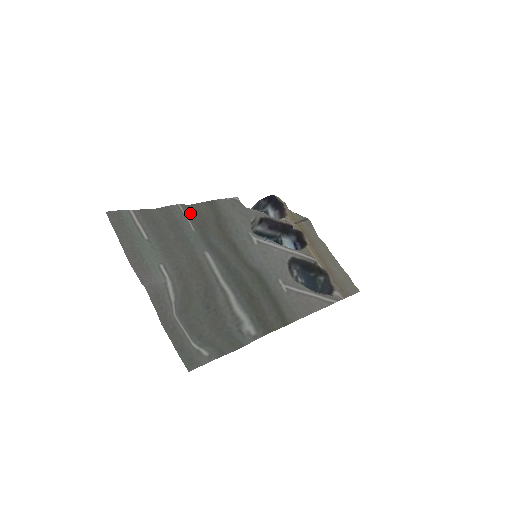
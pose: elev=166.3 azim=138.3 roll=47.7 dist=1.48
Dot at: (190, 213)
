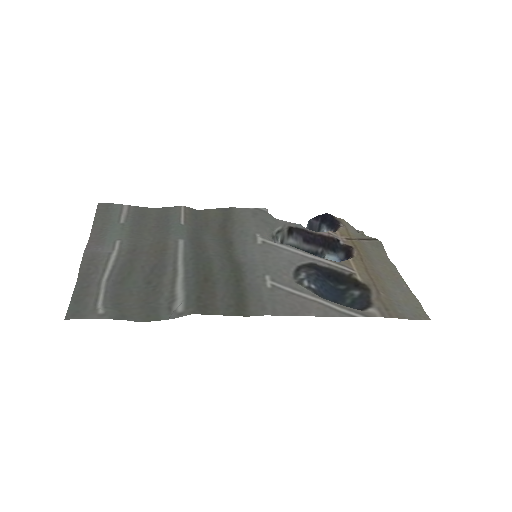
Dot at: (193, 214)
